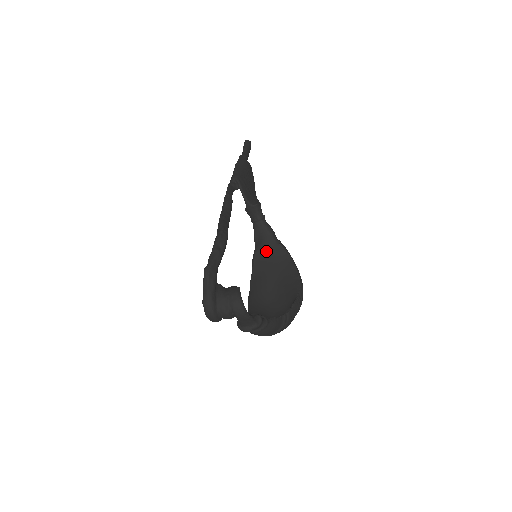
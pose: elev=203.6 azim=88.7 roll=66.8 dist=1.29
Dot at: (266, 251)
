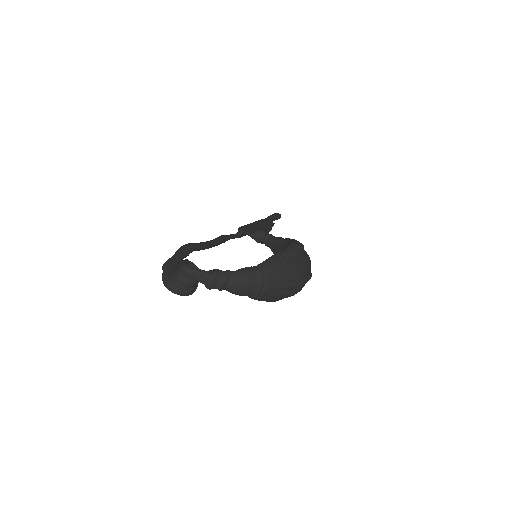
Dot at: occluded
